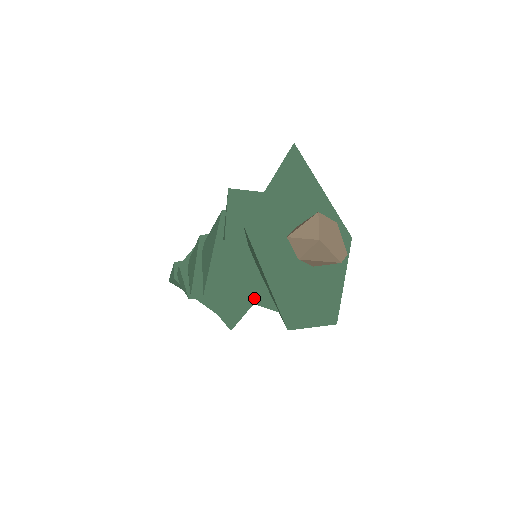
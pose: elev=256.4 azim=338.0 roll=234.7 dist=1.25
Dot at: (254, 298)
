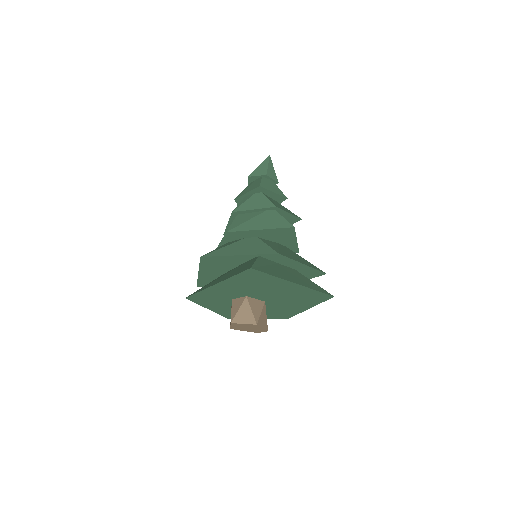
Dot at: occluded
